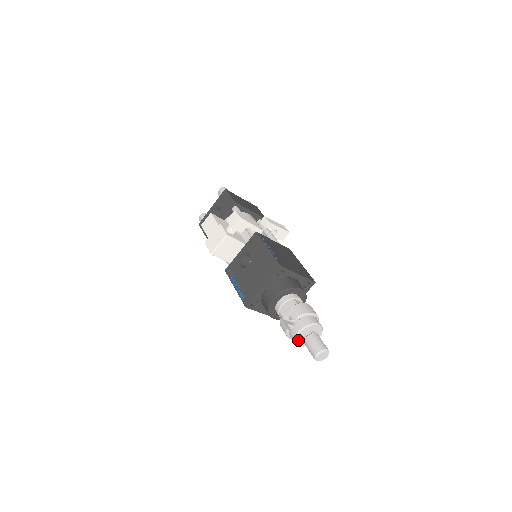
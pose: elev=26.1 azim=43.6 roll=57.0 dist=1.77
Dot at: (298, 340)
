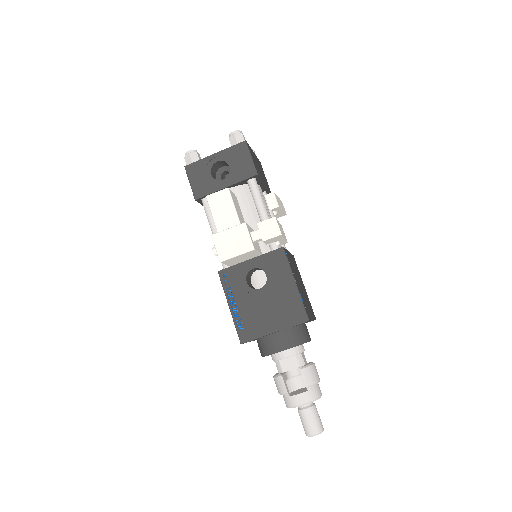
Dot at: (294, 407)
